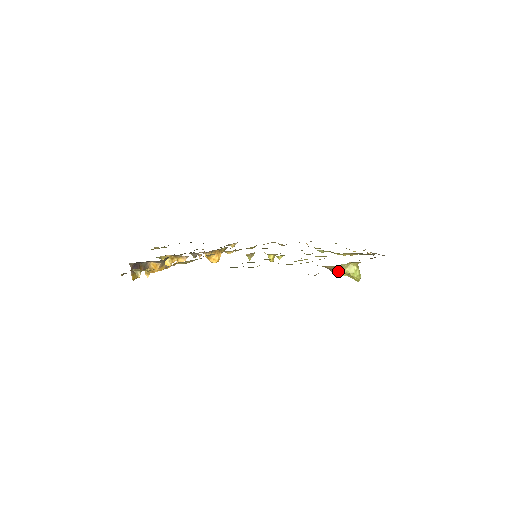
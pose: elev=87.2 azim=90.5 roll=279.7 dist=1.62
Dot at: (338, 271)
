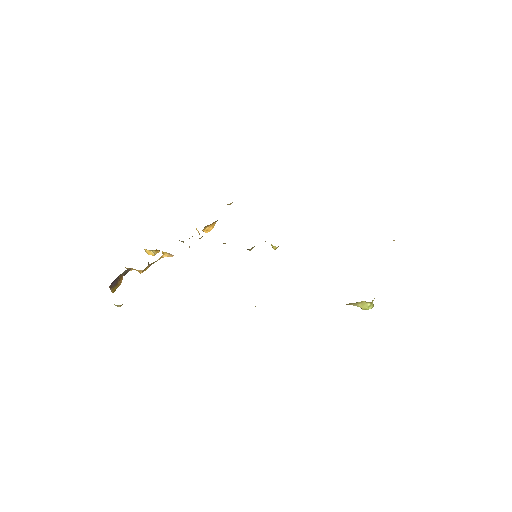
Dot at: (348, 304)
